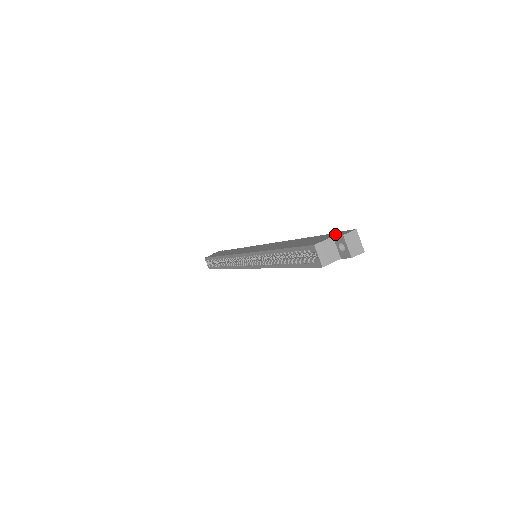
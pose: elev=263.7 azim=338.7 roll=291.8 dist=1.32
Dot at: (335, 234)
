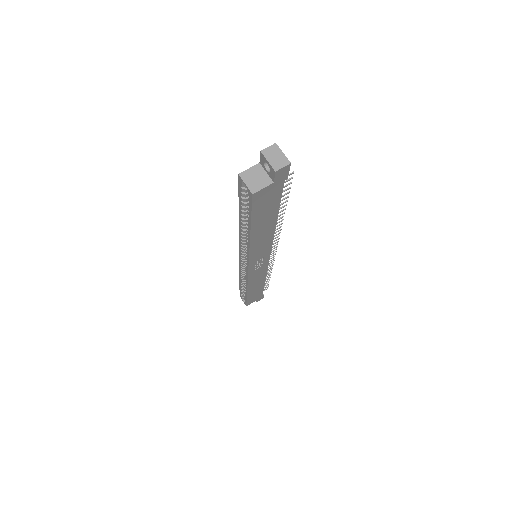
Dot at: occluded
